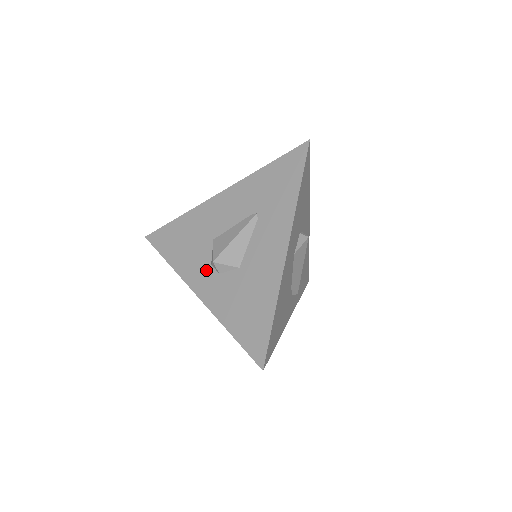
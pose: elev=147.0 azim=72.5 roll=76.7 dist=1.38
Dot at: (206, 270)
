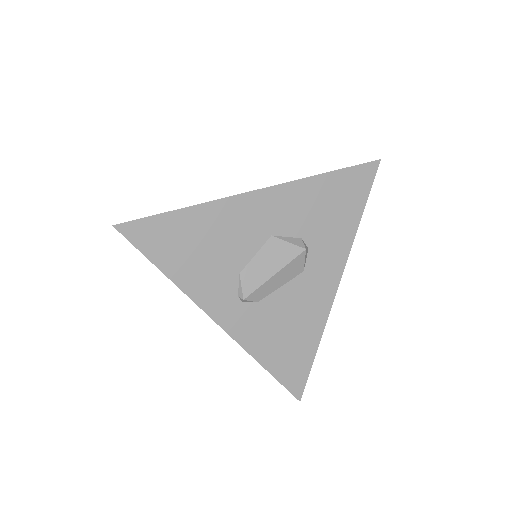
Dot at: occluded
